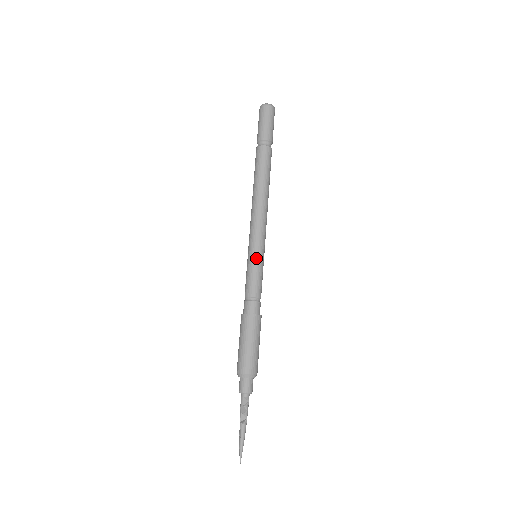
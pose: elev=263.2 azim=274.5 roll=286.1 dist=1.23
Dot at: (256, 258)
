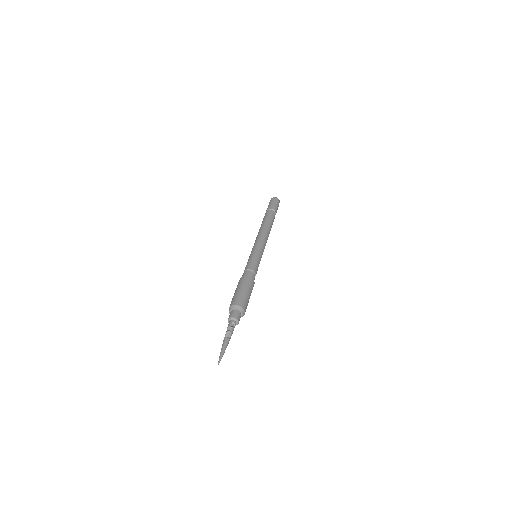
Dot at: (256, 253)
